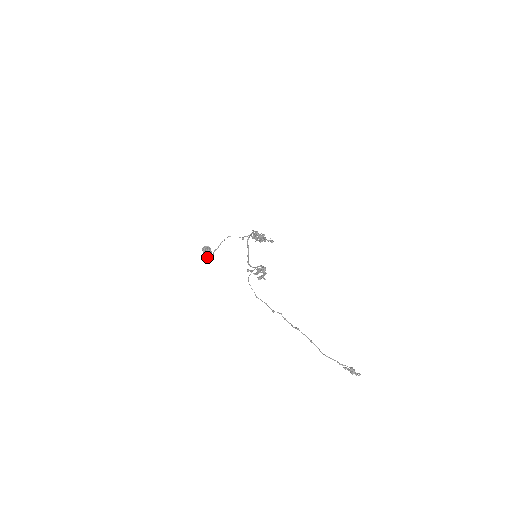
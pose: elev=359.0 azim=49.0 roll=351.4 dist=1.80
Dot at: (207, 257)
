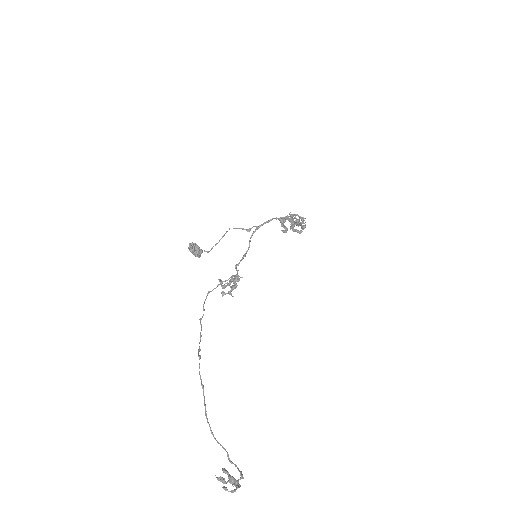
Dot at: (198, 255)
